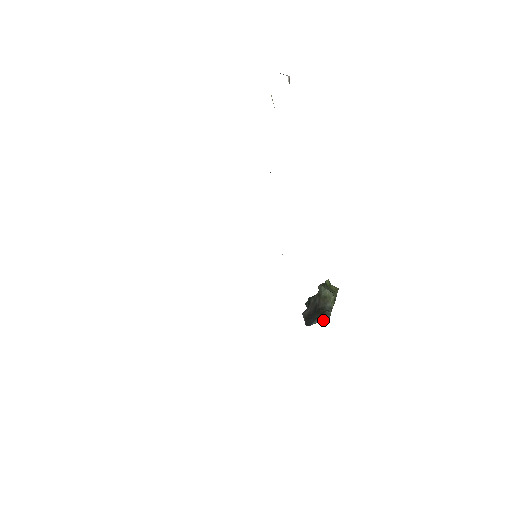
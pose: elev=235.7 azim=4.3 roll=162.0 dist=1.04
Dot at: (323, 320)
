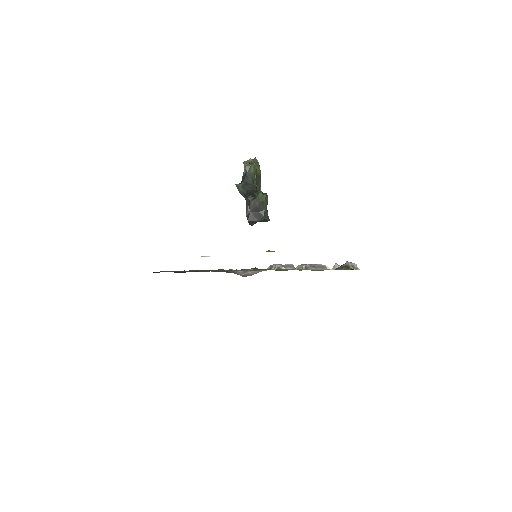
Dot at: (262, 221)
